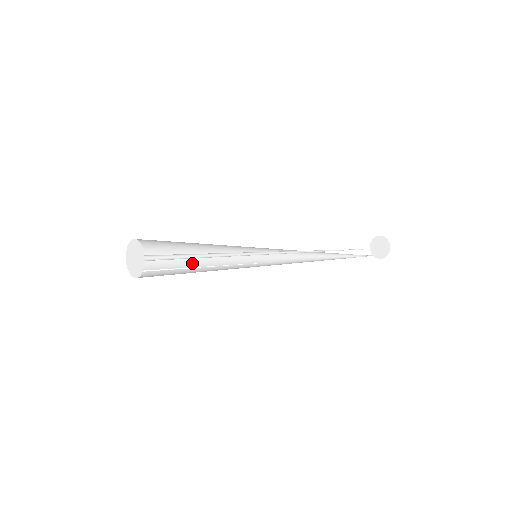
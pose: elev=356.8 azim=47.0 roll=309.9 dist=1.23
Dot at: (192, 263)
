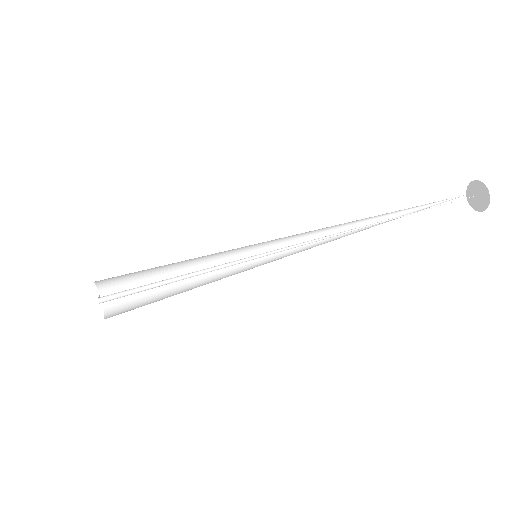
Dot at: (174, 269)
